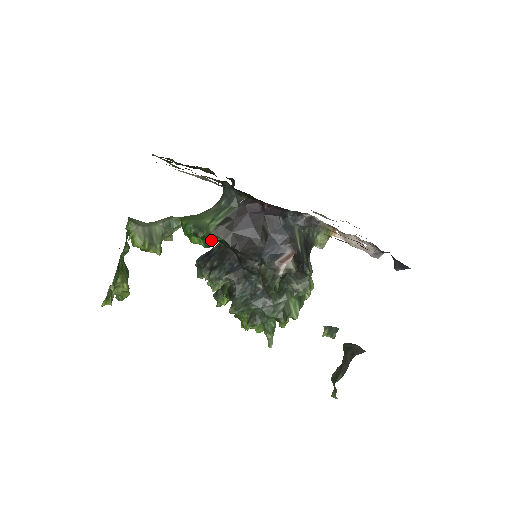
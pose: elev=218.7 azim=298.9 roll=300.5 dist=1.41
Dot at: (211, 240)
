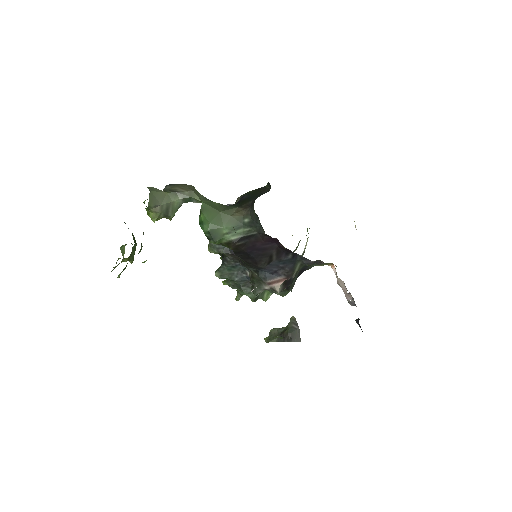
Dot at: (221, 244)
